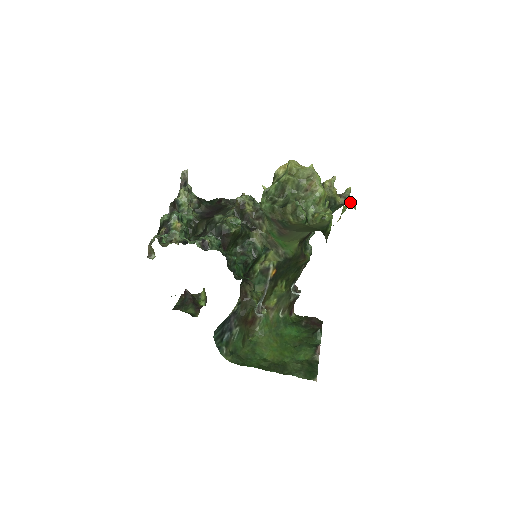
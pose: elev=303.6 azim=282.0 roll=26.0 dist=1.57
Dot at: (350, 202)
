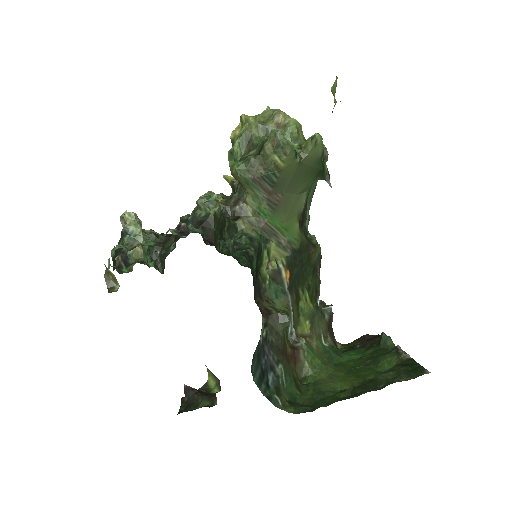
Dot at: occluded
